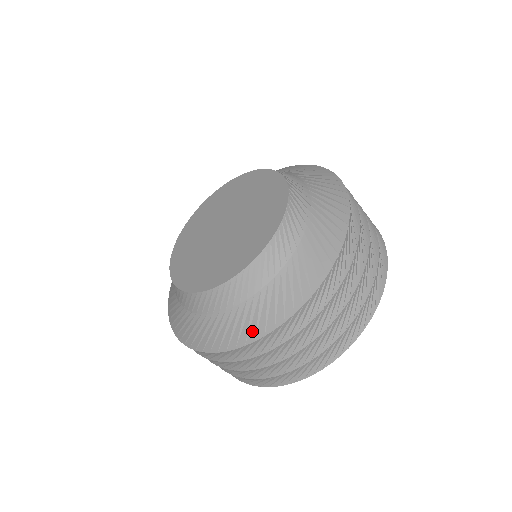
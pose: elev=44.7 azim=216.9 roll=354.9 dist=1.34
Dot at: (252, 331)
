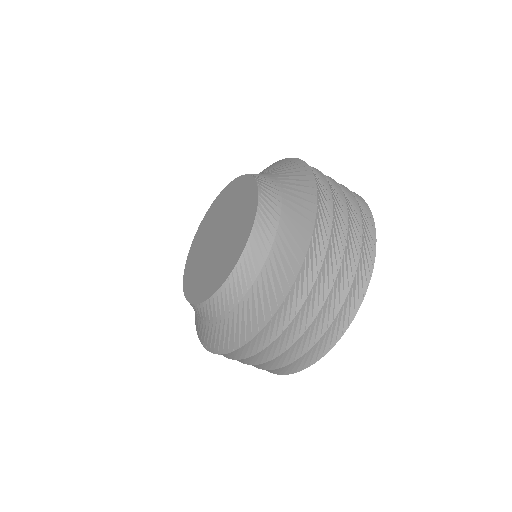
Dot at: (216, 346)
